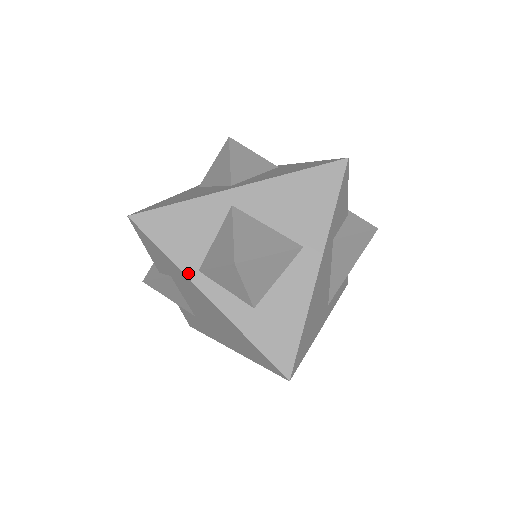
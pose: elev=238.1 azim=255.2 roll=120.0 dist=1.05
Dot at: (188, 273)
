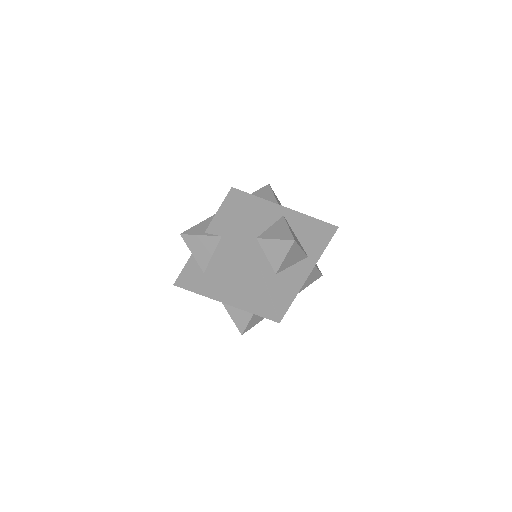
Dot at: (251, 236)
